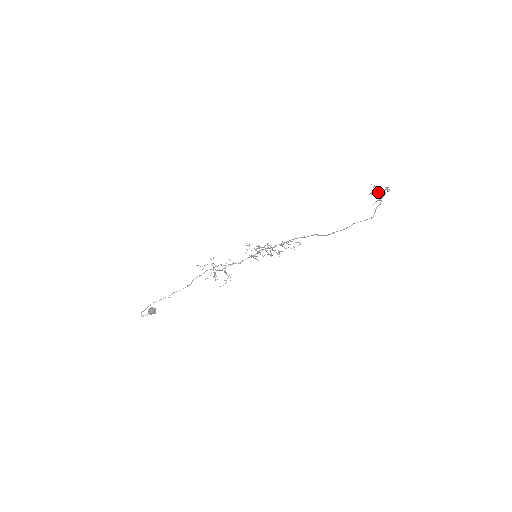
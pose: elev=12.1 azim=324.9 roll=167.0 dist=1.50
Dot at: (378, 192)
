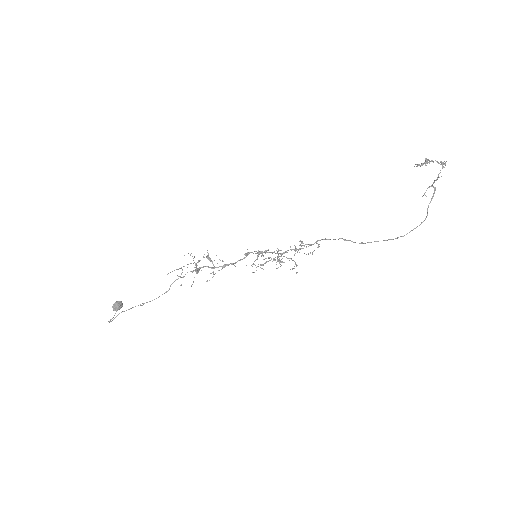
Dot at: (427, 163)
